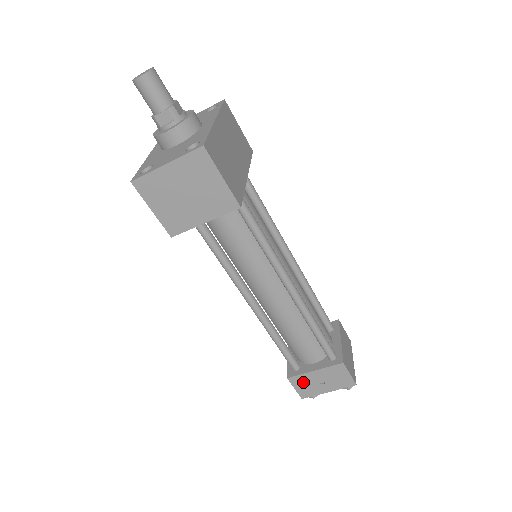
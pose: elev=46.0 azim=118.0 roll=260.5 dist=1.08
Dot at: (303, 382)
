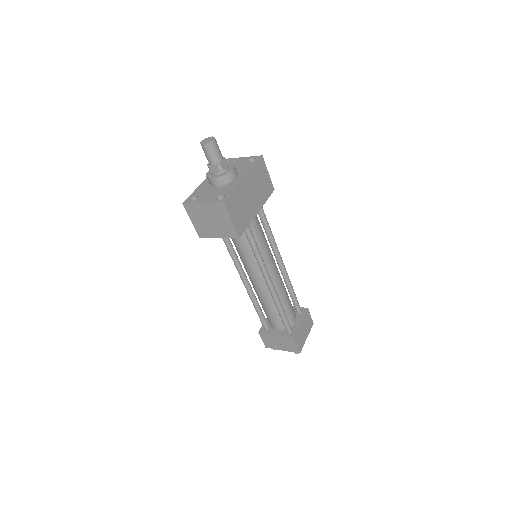
Dot at: (268, 338)
